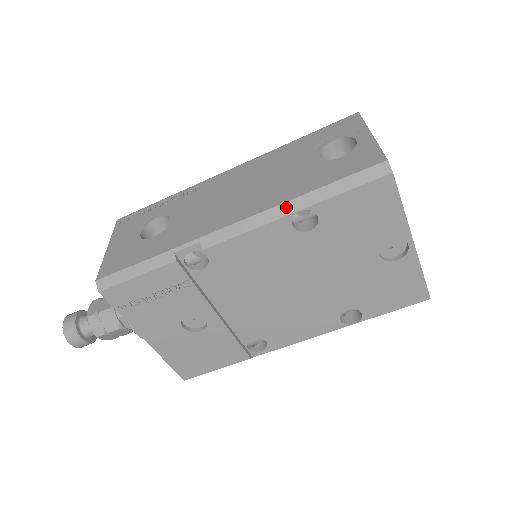
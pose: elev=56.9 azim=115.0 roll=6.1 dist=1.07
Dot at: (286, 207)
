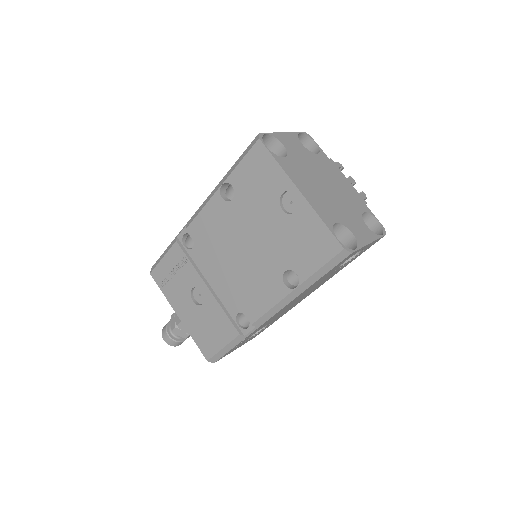
Dot at: (218, 186)
